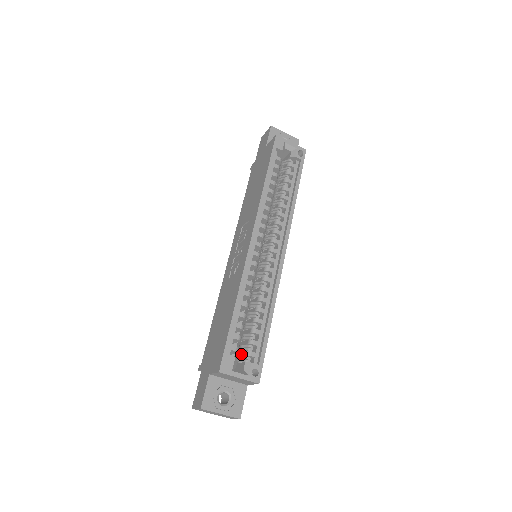
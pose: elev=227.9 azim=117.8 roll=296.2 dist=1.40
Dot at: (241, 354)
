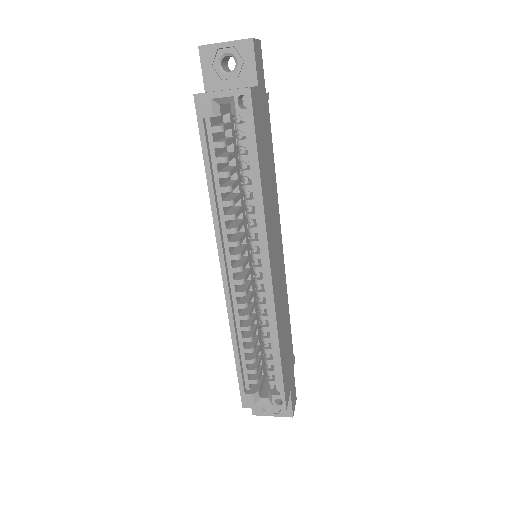
Dot at: occluded
